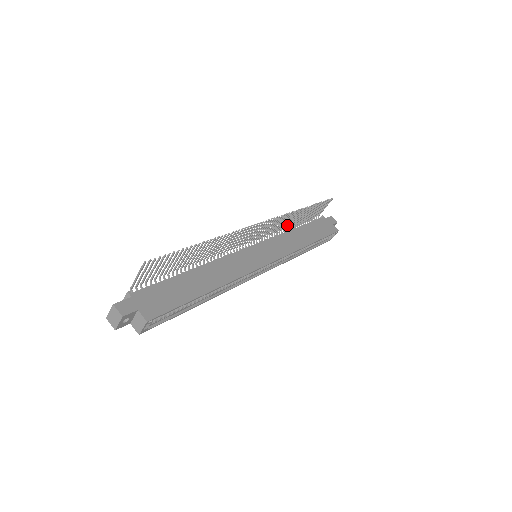
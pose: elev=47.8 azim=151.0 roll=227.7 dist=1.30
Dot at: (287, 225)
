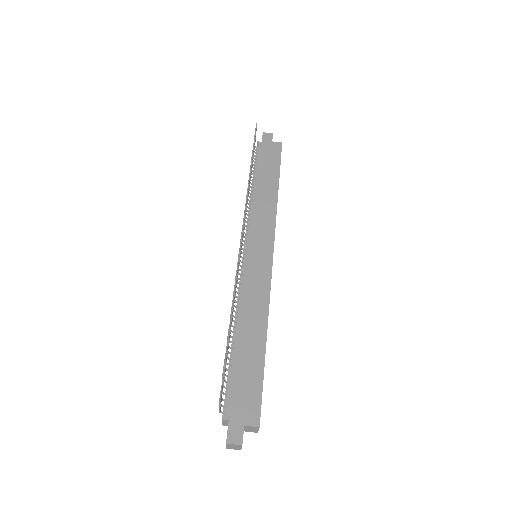
Dot at: (248, 195)
